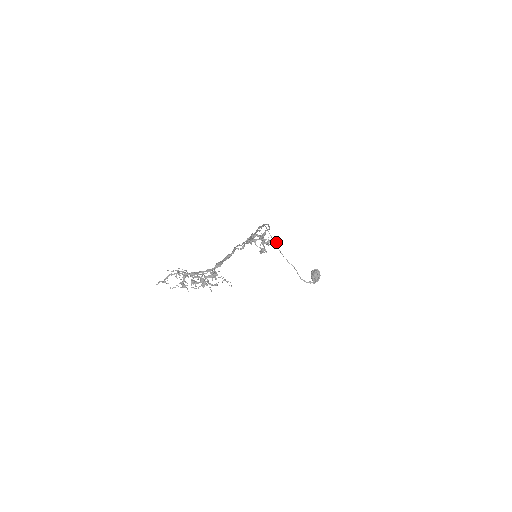
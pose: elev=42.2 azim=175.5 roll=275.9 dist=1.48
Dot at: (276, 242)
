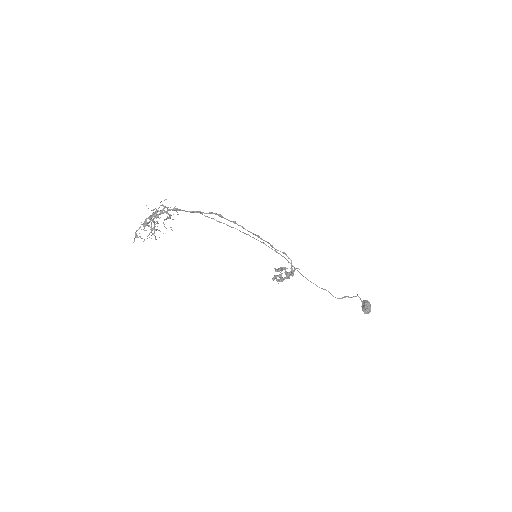
Dot at: (298, 268)
